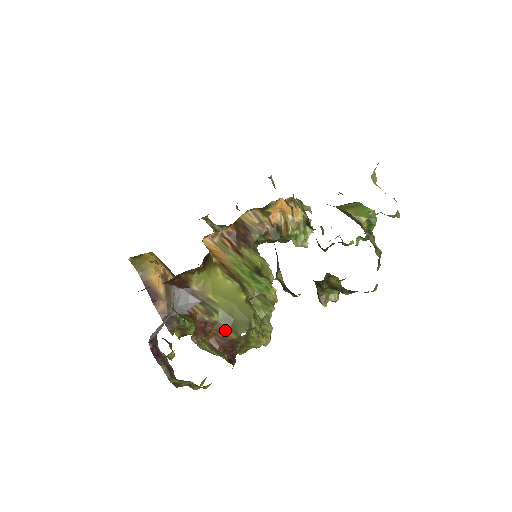
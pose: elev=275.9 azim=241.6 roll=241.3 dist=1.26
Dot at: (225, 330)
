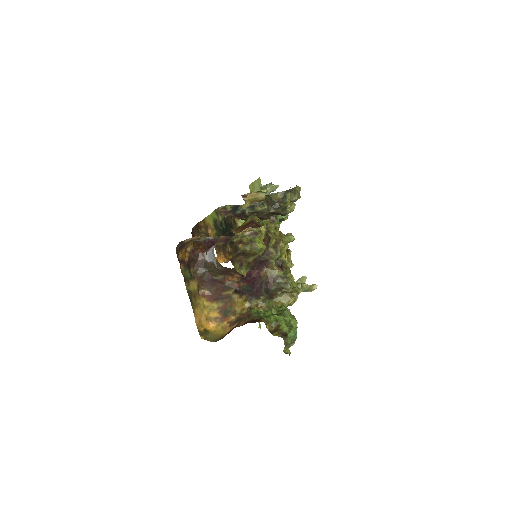
Dot at: (242, 226)
